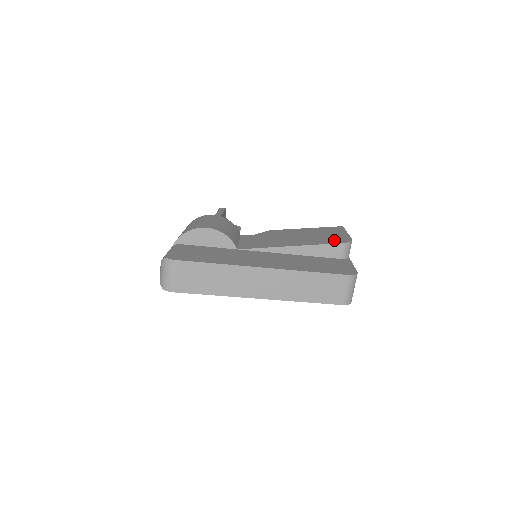
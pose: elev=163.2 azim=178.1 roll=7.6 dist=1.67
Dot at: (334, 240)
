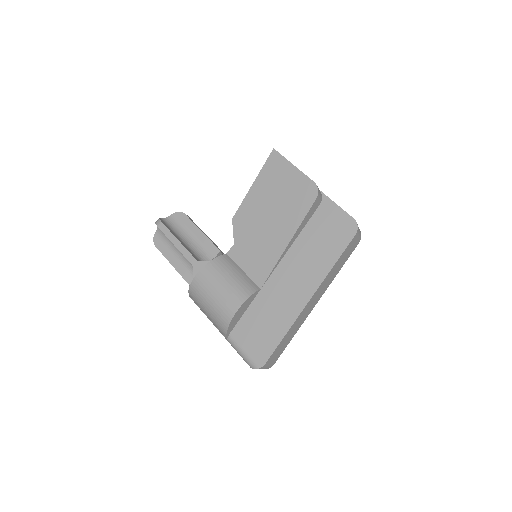
Dot at: (304, 199)
